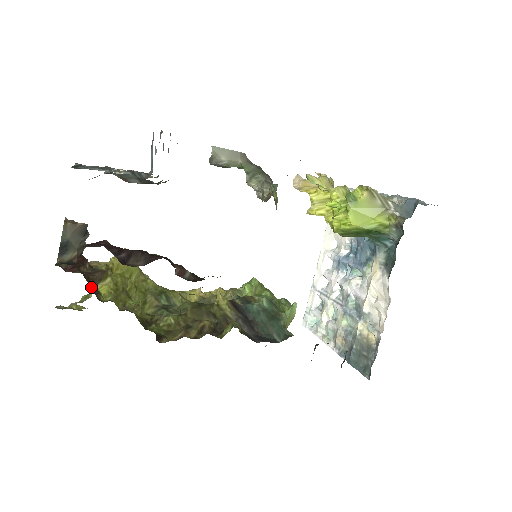
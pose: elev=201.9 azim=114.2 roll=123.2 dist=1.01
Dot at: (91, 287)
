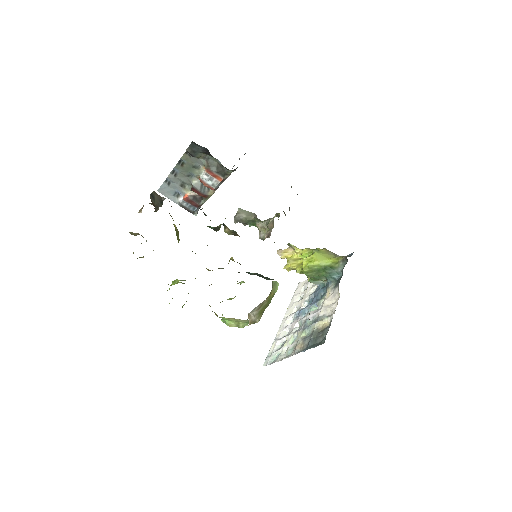
Dot at: occluded
